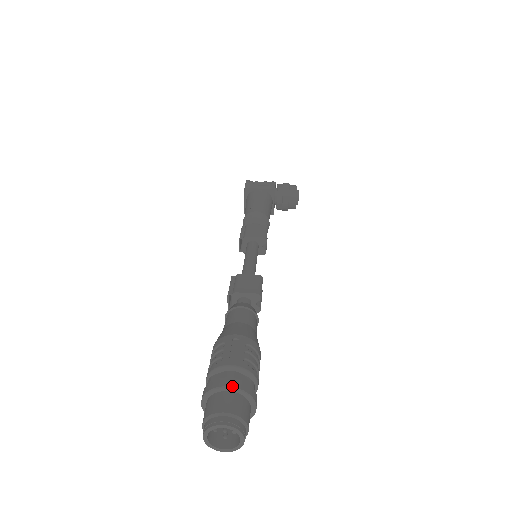
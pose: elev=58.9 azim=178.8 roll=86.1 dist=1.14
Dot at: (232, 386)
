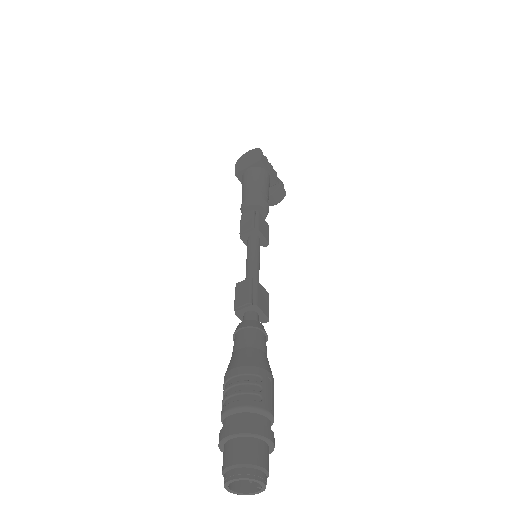
Dot at: (272, 441)
